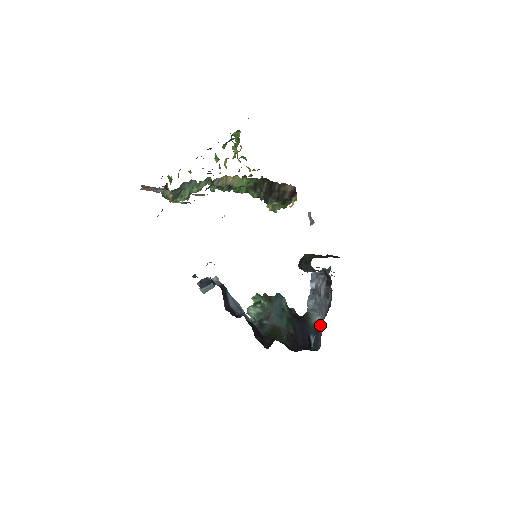
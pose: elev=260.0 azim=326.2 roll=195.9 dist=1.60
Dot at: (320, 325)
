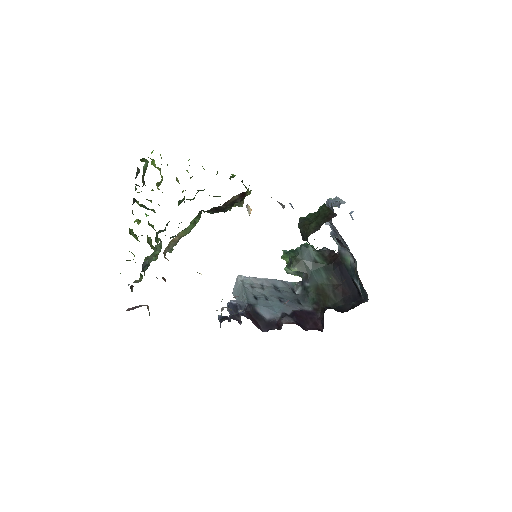
Dot at: occluded
